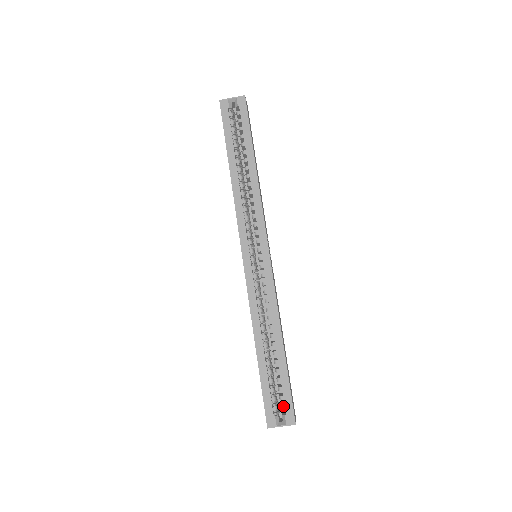
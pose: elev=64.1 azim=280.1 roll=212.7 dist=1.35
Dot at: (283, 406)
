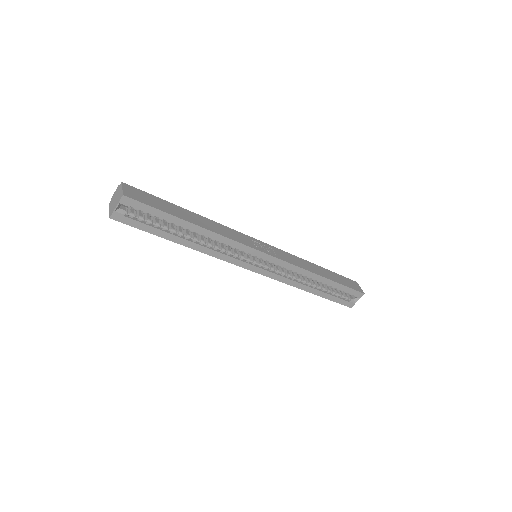
Dot at: (350, 294)
